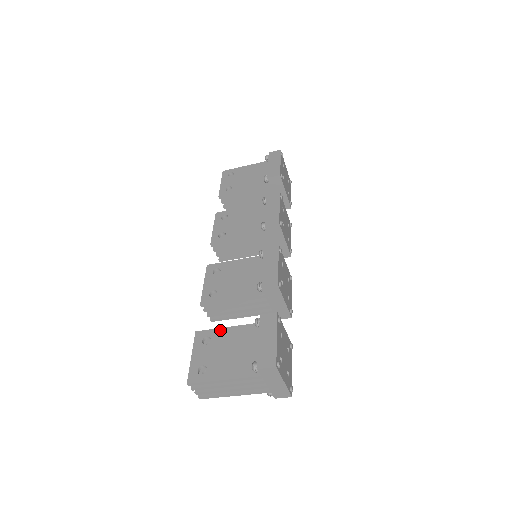
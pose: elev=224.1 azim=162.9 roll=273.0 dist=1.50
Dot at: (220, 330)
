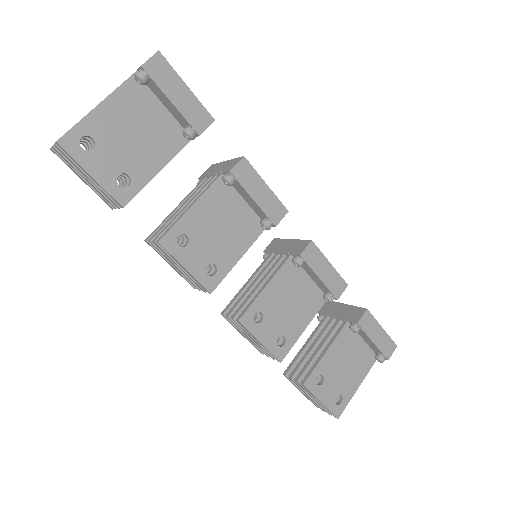
Dot at: (322, 362)
